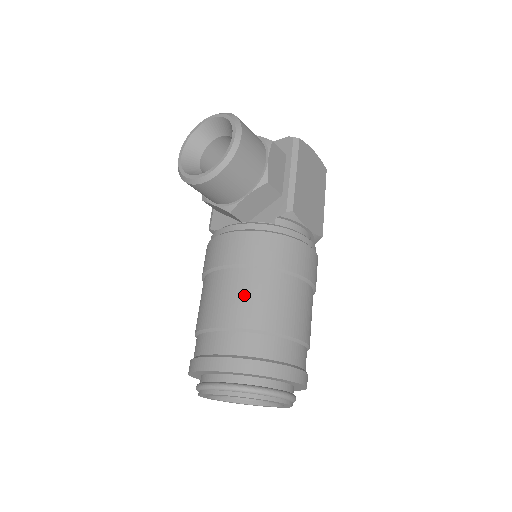
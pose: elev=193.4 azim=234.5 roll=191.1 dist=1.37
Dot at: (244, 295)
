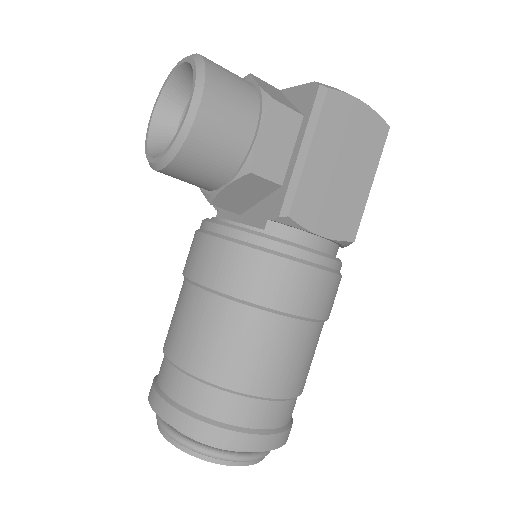
Dot at: (200, 330)
